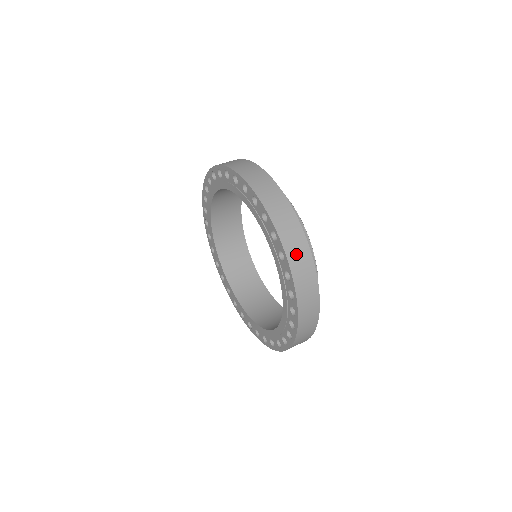
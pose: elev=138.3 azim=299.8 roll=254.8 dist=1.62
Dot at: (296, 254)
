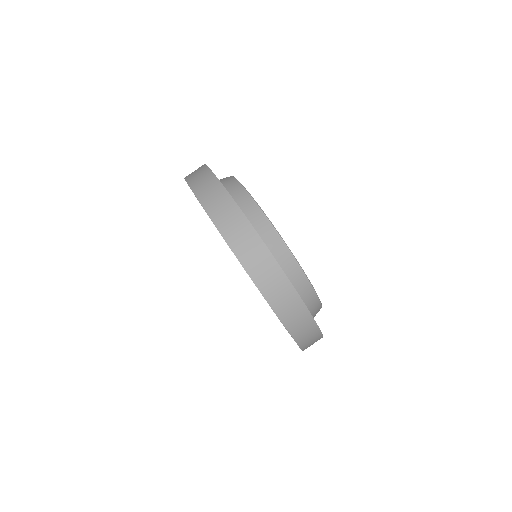
Dot at: (310, 344)
